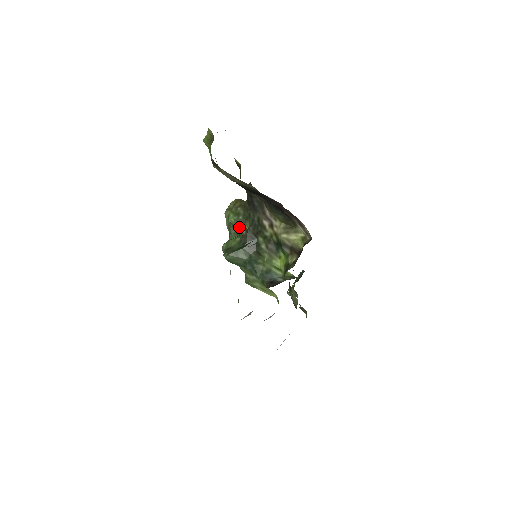
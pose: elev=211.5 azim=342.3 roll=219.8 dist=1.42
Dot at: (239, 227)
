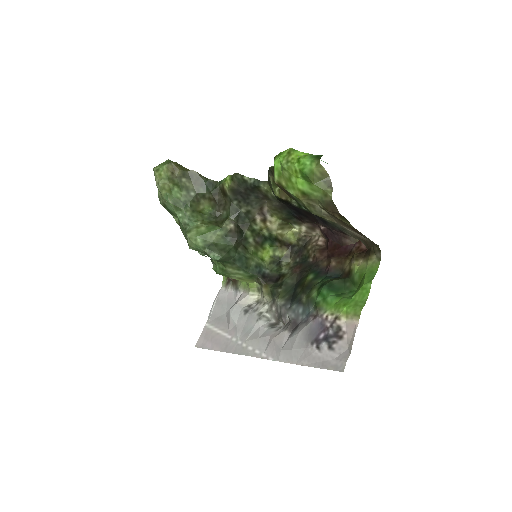
Dot at: (193, 206)
